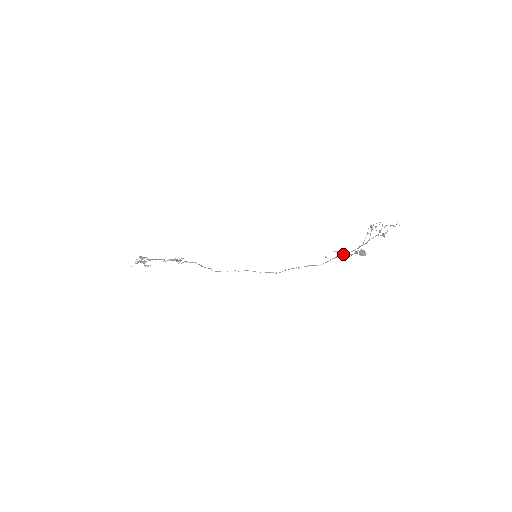
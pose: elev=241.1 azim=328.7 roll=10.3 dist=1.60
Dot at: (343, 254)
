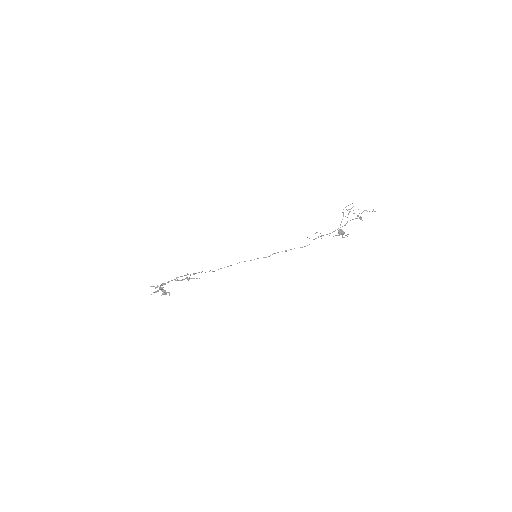
Dot at: occluded
